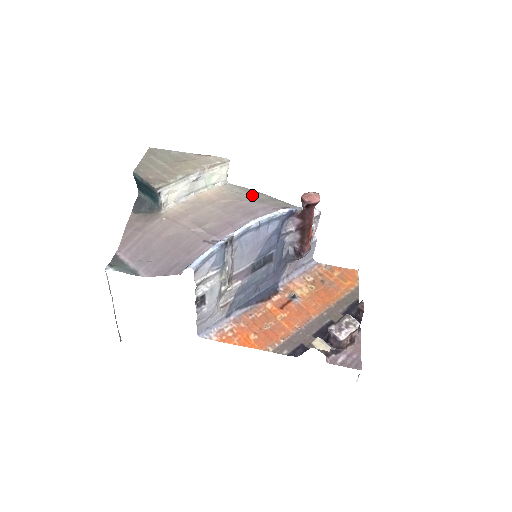
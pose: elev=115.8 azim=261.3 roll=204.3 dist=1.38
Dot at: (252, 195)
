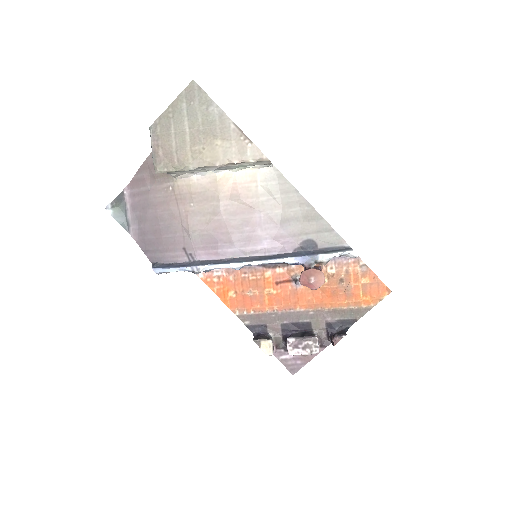
Dot at: (283, 204)
